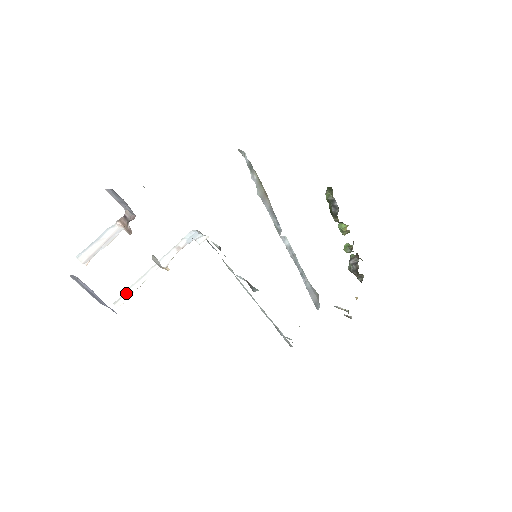
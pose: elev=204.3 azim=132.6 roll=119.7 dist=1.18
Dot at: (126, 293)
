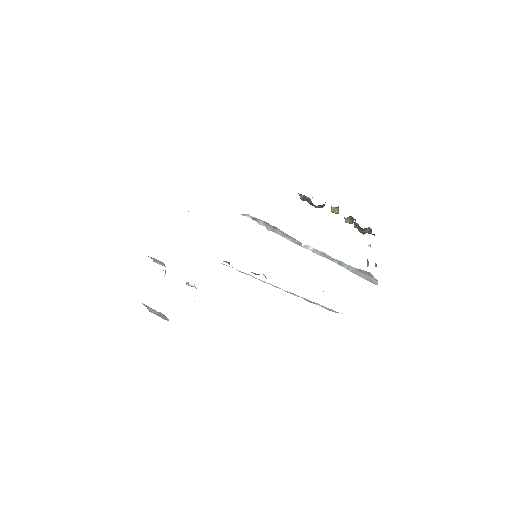
Dot at: occluded
